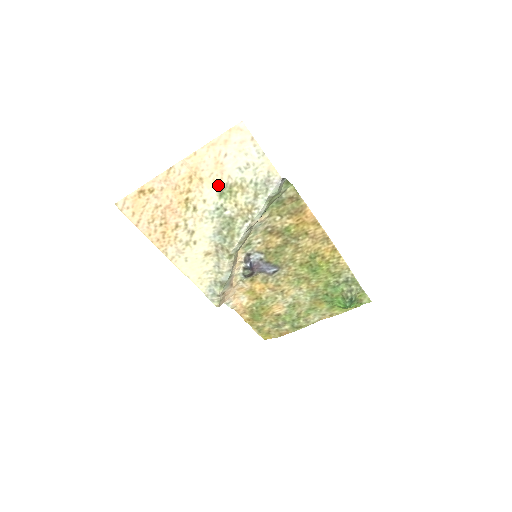
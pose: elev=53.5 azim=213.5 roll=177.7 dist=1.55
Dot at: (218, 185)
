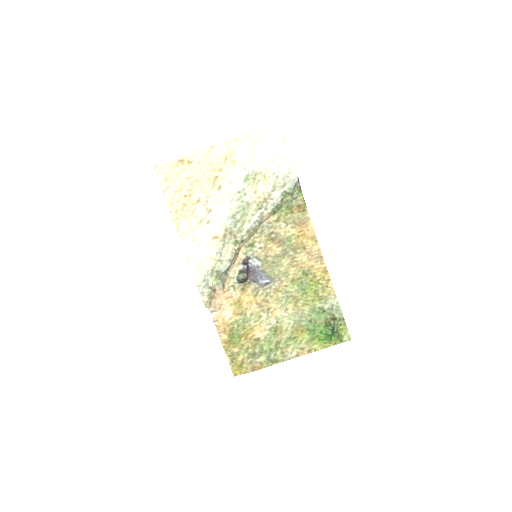
Dot at: (246, 171)
